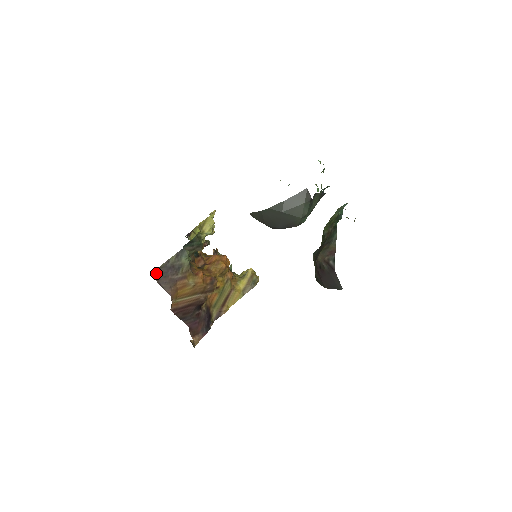
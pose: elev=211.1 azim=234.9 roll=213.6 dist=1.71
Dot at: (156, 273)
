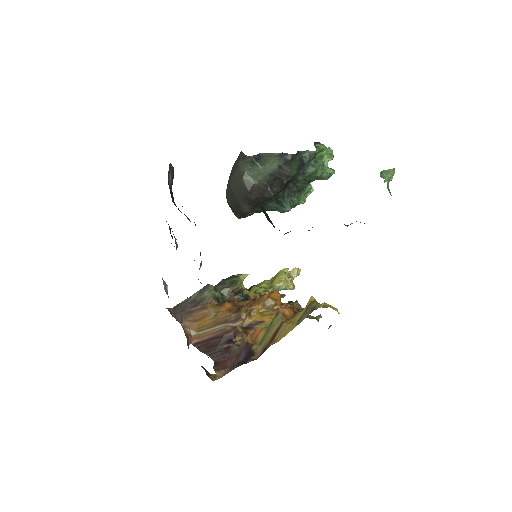
Dot at: (175, 309)
